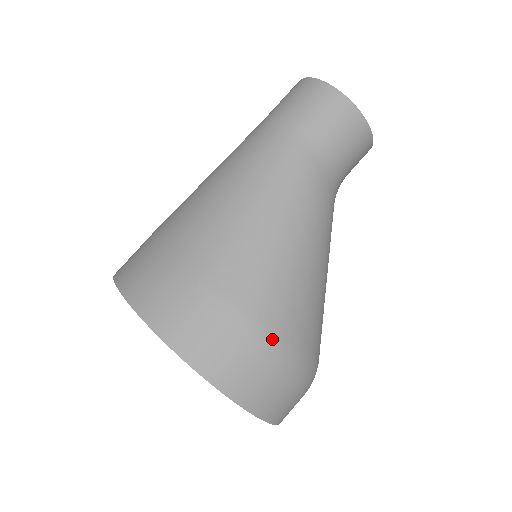
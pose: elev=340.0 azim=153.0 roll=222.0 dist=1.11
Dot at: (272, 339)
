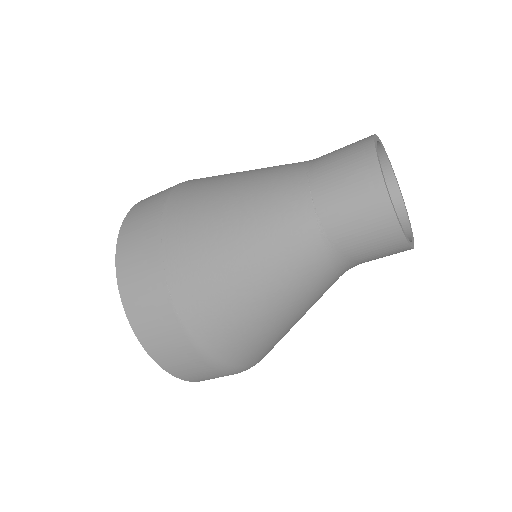
Dot at: (228, 369)
